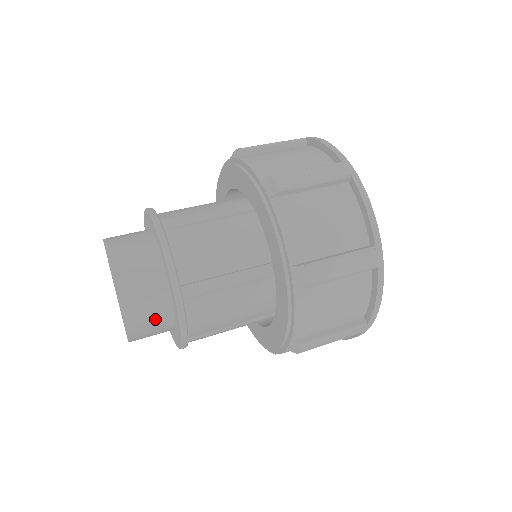
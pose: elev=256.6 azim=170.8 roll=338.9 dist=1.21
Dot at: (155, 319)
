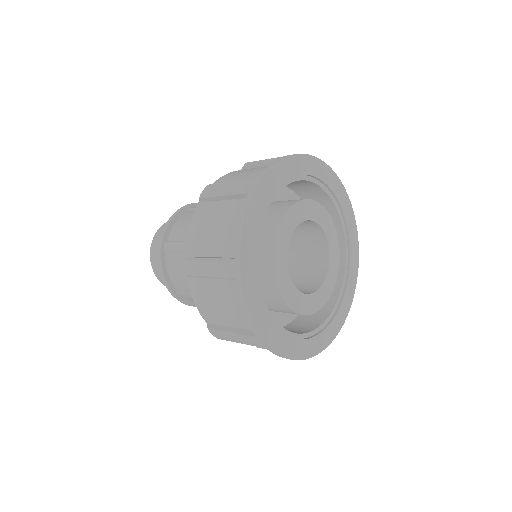
Dot at: occluded
